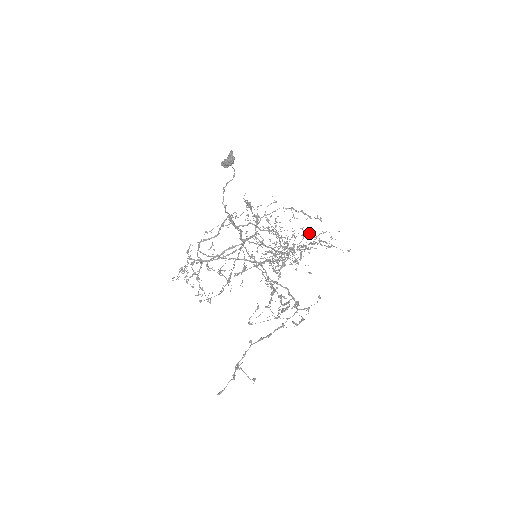
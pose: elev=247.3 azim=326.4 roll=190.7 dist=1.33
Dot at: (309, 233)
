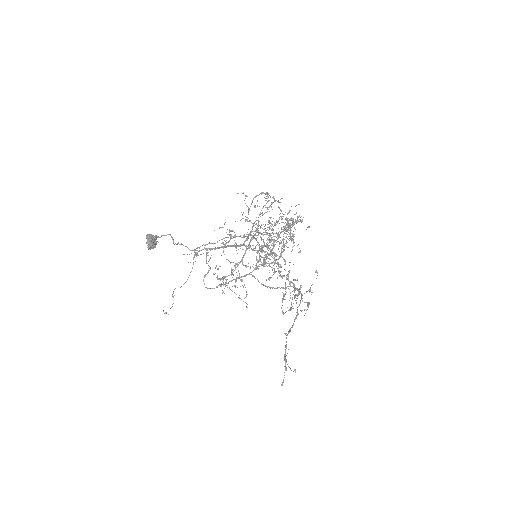
Dot at: occluded
